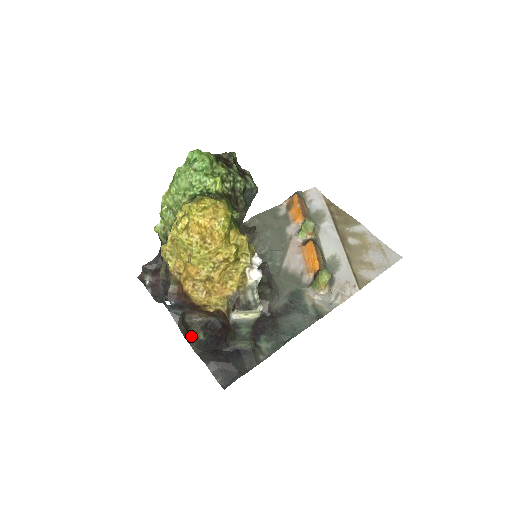
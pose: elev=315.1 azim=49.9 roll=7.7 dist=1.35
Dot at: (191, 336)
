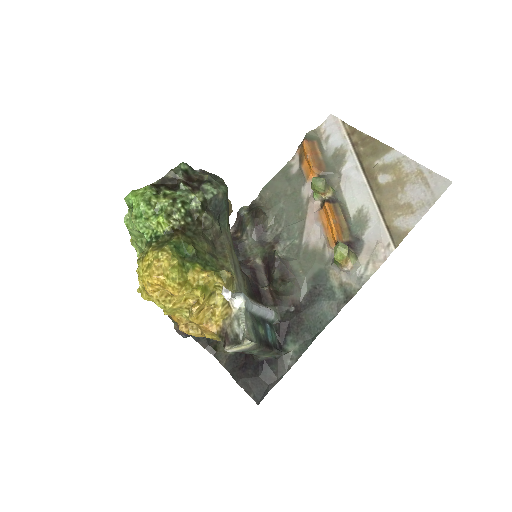
Dot at: (220, 354)
